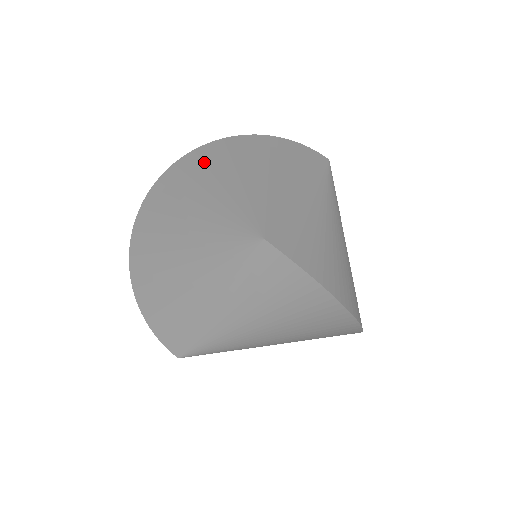
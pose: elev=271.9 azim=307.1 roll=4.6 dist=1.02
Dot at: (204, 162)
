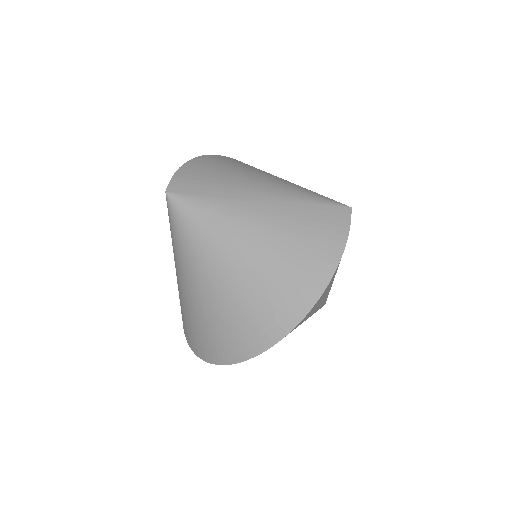
Dot at: occluded
